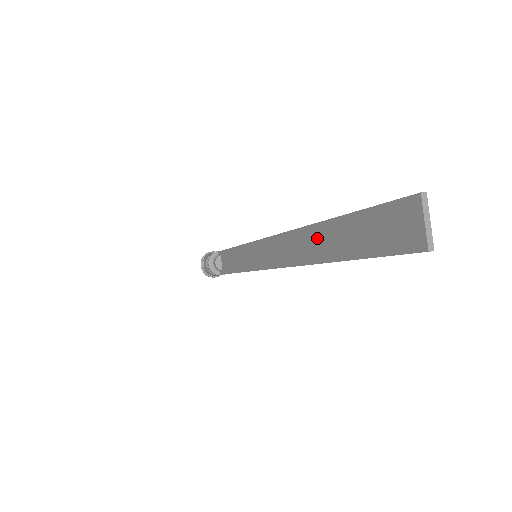
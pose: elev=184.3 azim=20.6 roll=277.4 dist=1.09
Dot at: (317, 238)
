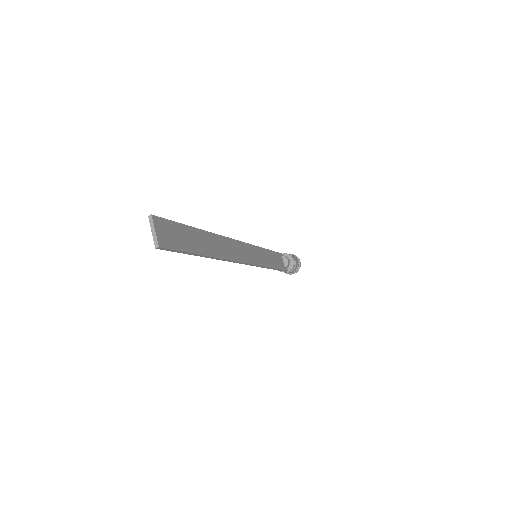
Dot at: occluded
